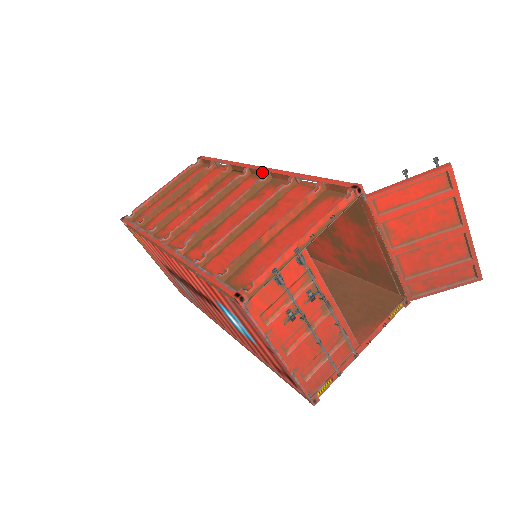
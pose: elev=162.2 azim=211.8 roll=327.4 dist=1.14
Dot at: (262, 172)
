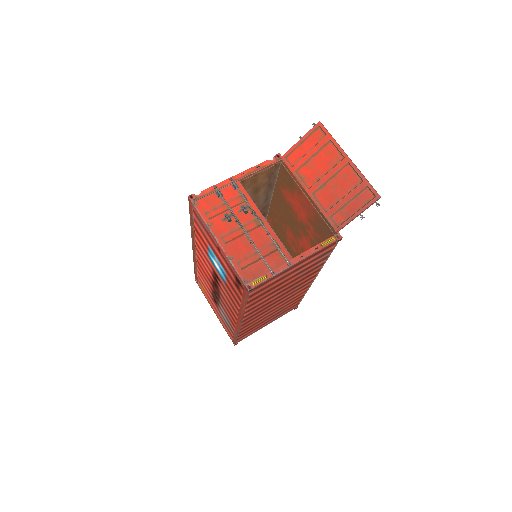
Dot at: occluded
